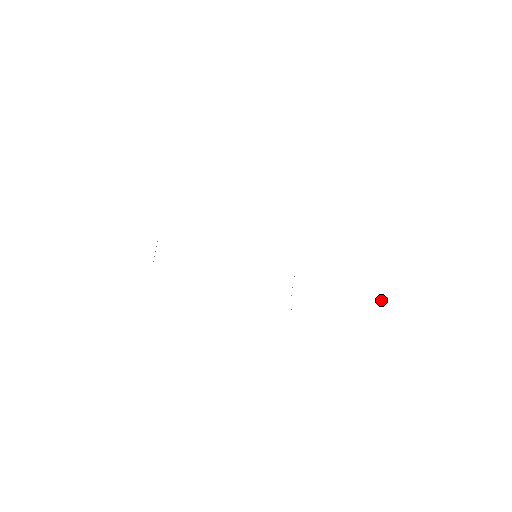
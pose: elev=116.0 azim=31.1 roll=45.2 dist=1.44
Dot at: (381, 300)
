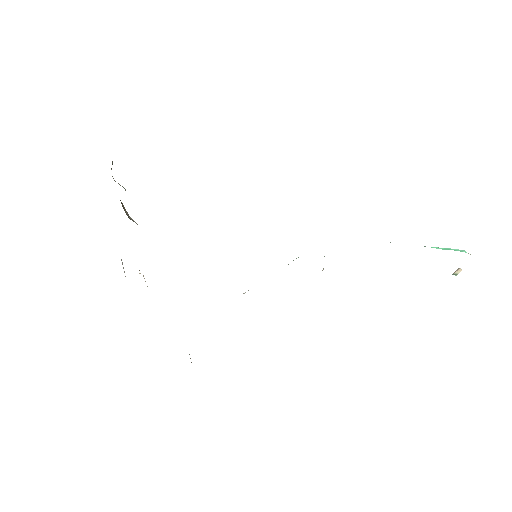
Dot at: occluded
